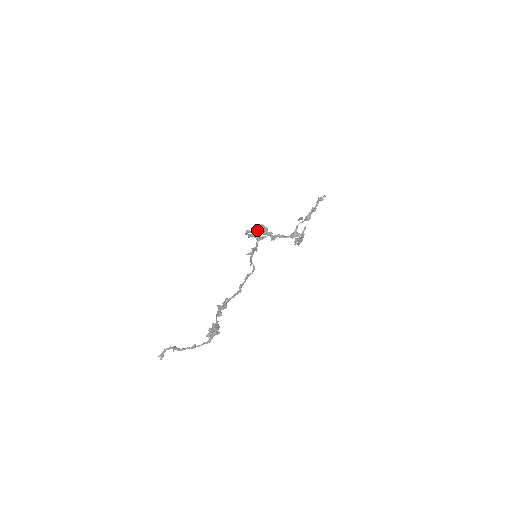
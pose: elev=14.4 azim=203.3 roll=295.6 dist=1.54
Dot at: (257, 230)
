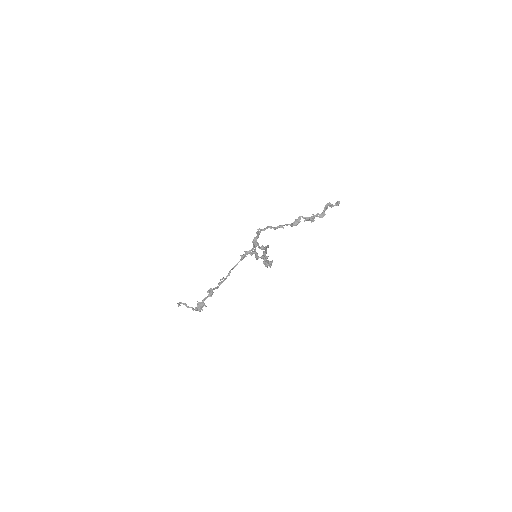
Dot at: occluded
